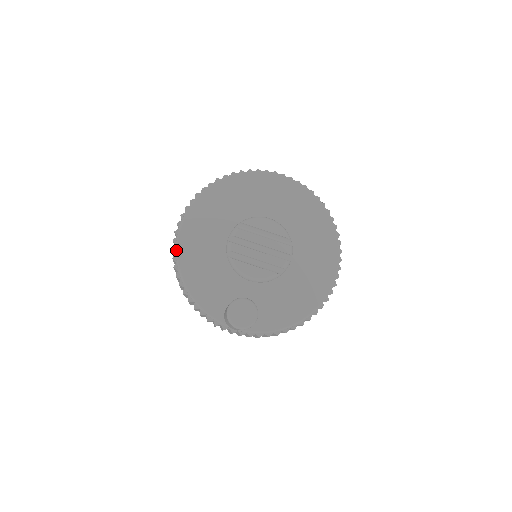
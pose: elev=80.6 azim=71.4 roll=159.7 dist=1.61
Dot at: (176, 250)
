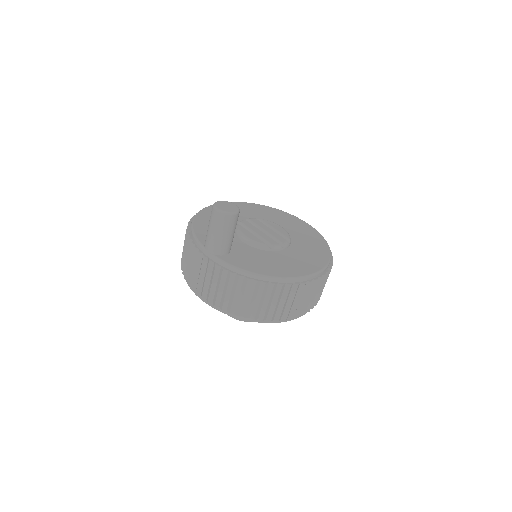
Dot at: (203, 208)
